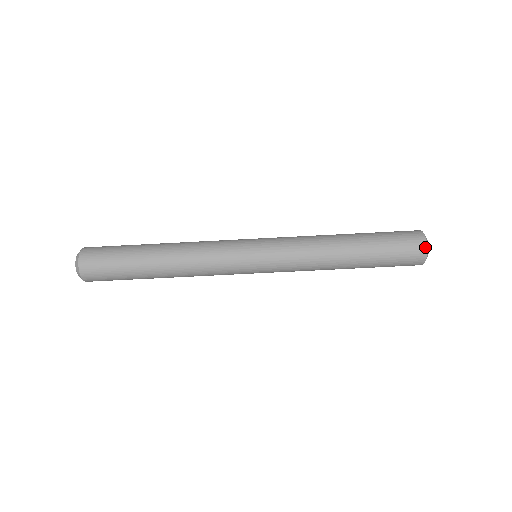
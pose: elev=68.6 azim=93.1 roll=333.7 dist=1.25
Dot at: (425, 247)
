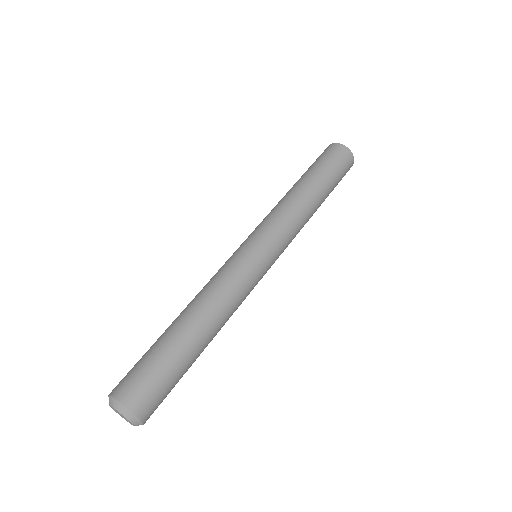
Dot at: (327, 147)
